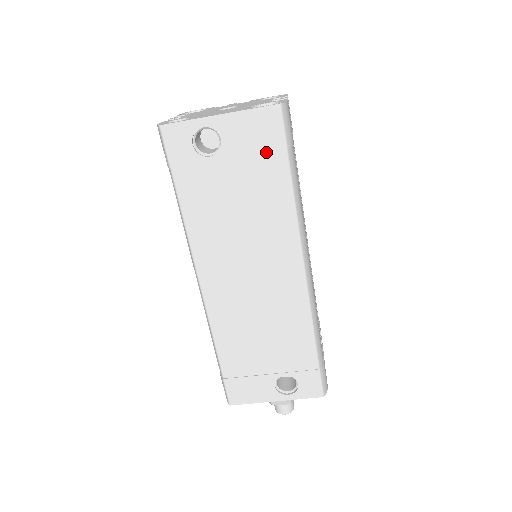
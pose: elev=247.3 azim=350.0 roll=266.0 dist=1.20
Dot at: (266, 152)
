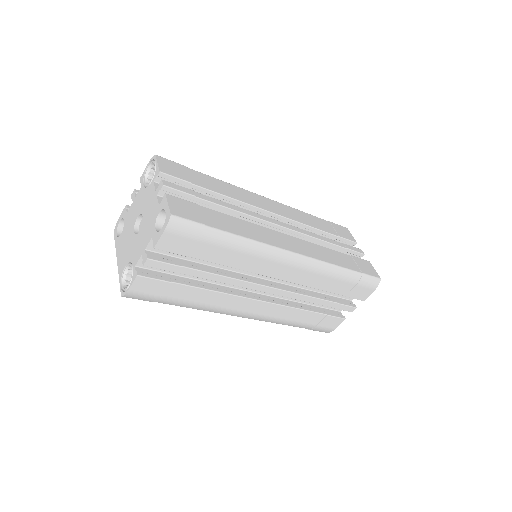
Dot at: occluded
